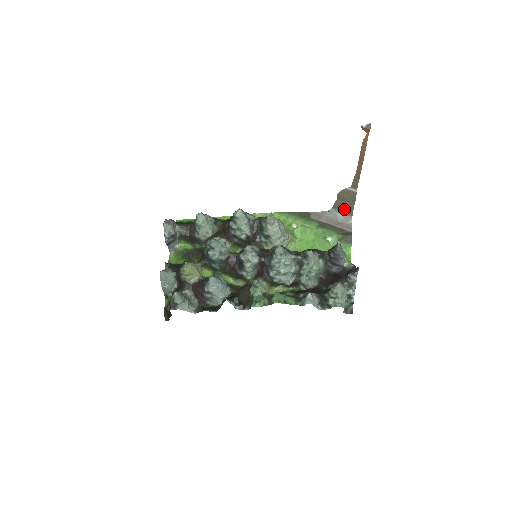
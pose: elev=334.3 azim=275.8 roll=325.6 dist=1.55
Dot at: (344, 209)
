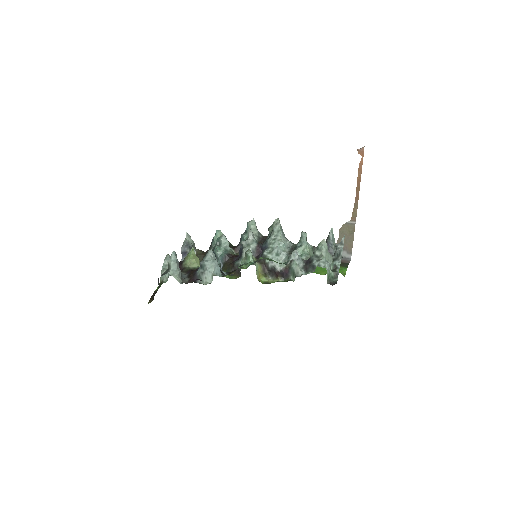
Dot at: (345, 248)
